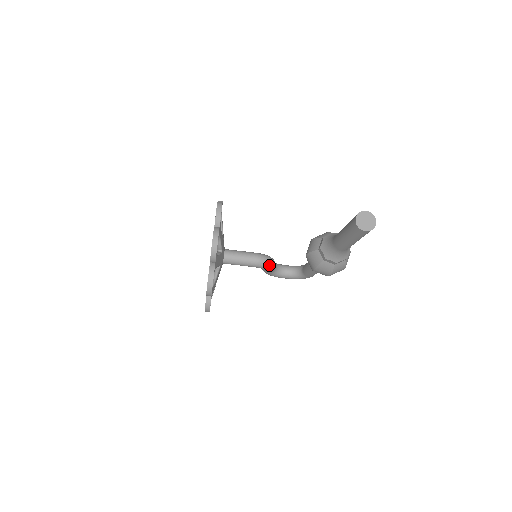
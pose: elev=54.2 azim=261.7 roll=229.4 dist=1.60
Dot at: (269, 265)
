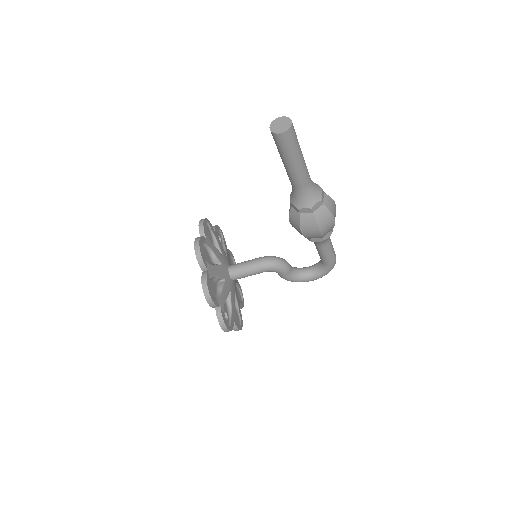
Dot at: (278, 264)
